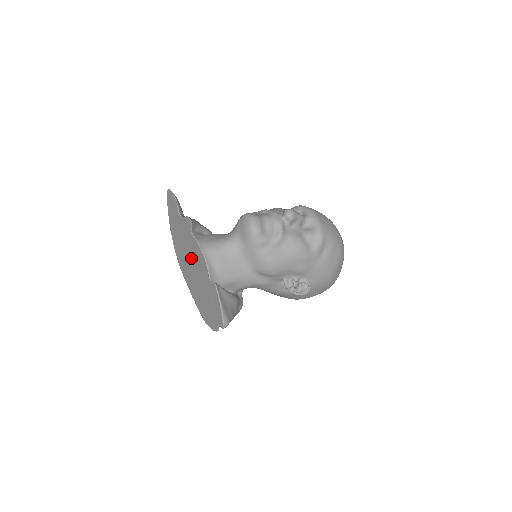
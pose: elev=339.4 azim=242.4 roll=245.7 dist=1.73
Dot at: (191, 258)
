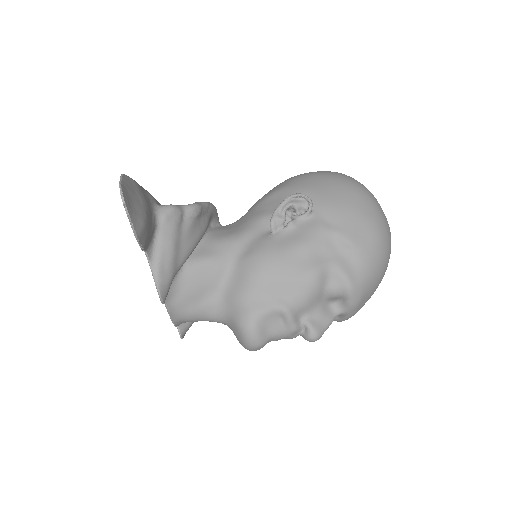
Dot at: occluded
